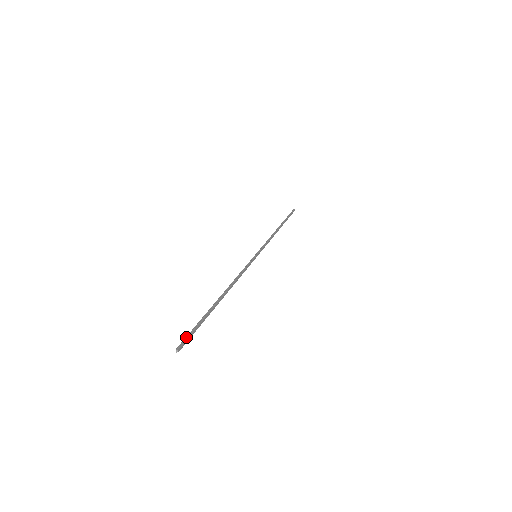
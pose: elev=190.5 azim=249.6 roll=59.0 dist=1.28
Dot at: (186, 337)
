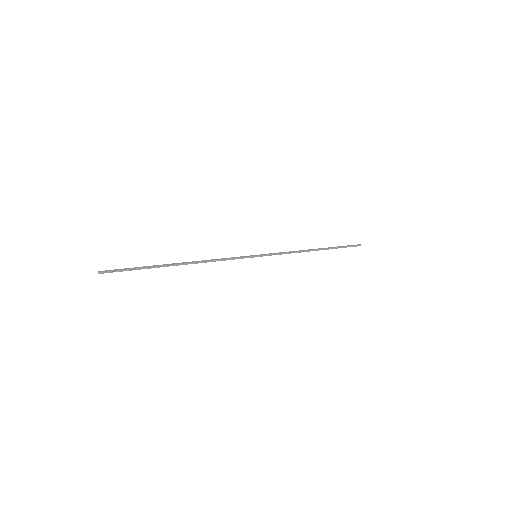
Dot at: (115, 270)
